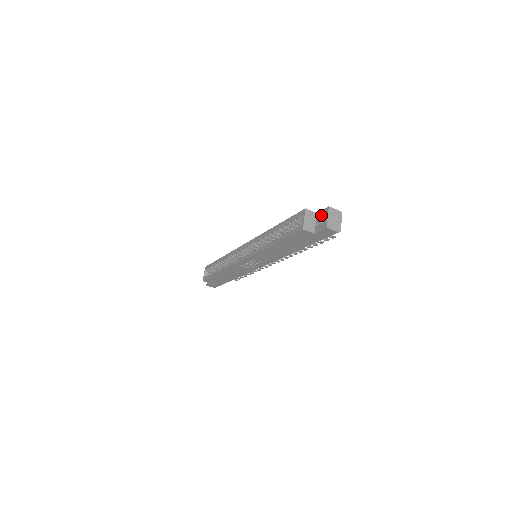
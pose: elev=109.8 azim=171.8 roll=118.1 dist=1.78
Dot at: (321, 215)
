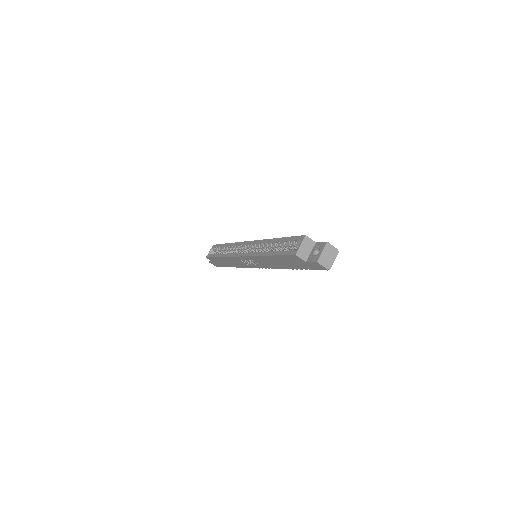
Dot at: (318, 247)
